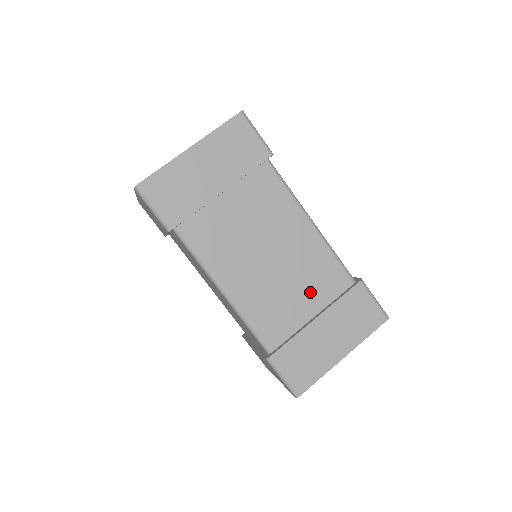
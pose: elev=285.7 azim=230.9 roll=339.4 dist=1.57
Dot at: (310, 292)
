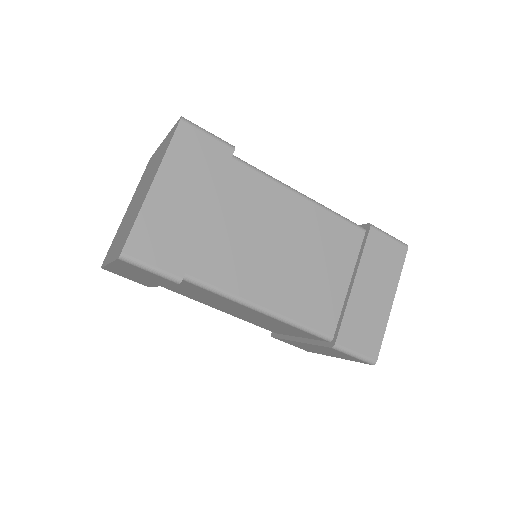
Dot at: (335, 262)
